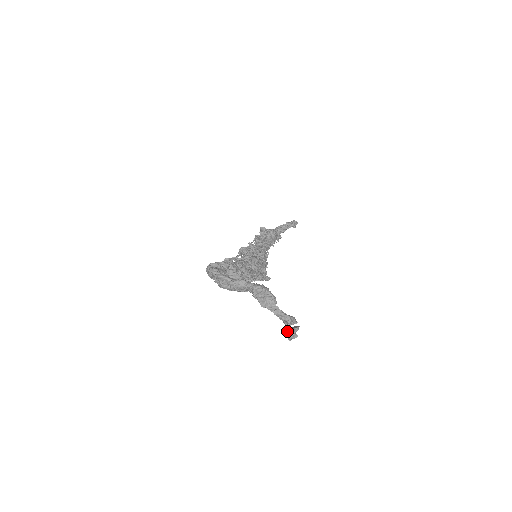
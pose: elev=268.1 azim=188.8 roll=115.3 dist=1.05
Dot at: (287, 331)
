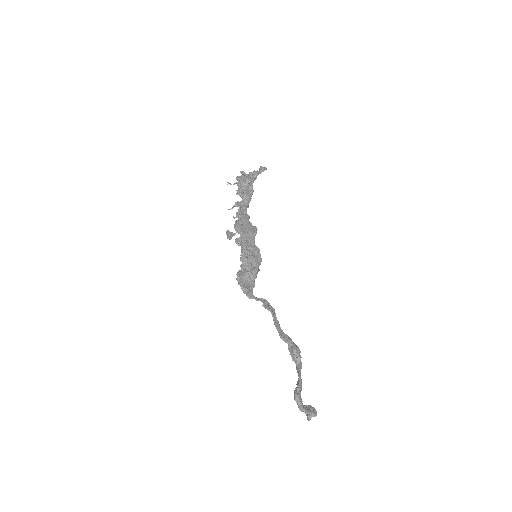
Dot at: (308, 415)
